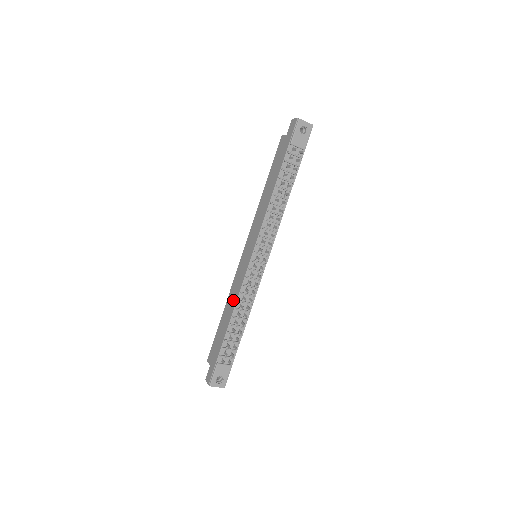
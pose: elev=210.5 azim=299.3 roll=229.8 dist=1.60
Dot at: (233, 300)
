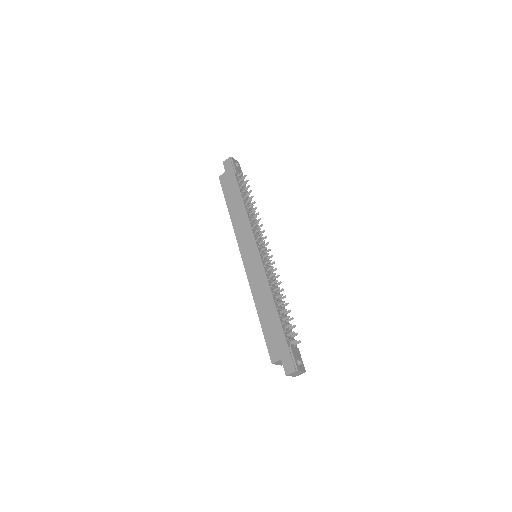
Dot at: (264, 291)
